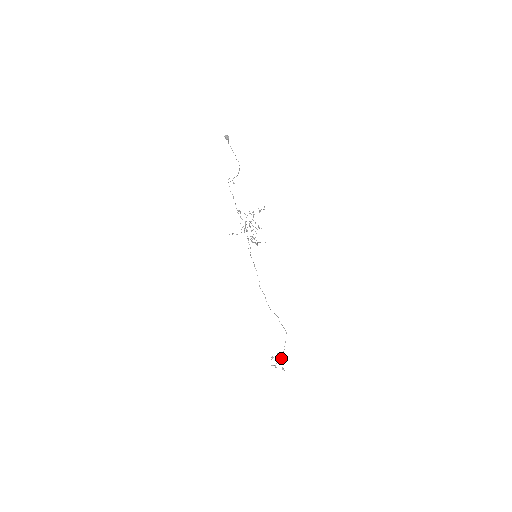
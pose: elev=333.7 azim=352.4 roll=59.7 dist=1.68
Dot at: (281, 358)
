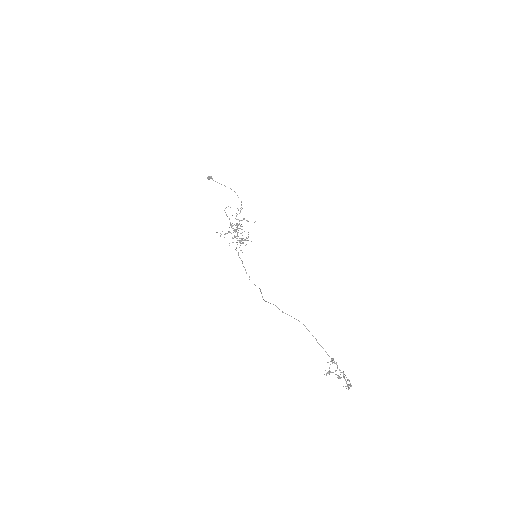
Dot at: occluded
